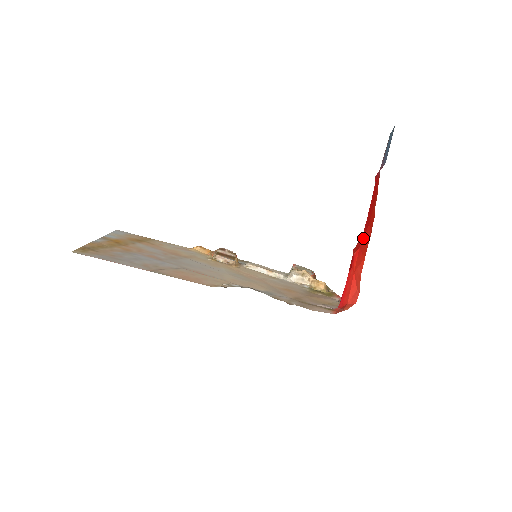
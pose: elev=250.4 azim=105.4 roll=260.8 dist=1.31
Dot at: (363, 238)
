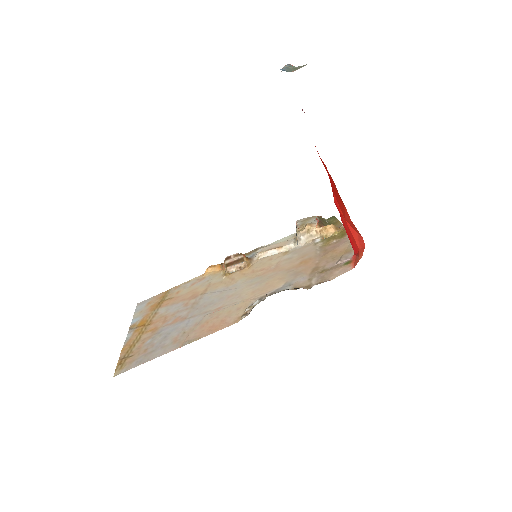
Dot at: occluded
